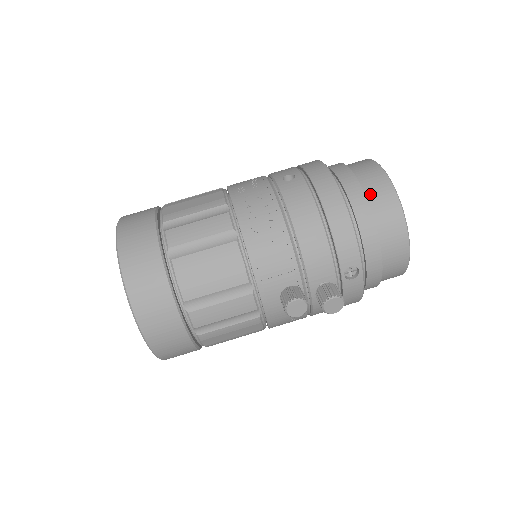
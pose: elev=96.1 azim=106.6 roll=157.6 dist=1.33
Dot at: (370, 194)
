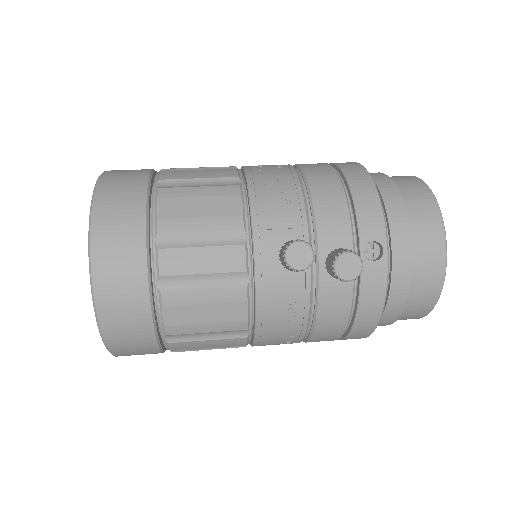
Dot at: (399, 185)
